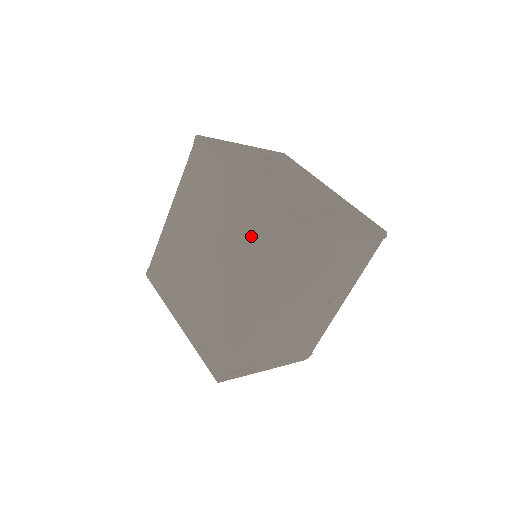
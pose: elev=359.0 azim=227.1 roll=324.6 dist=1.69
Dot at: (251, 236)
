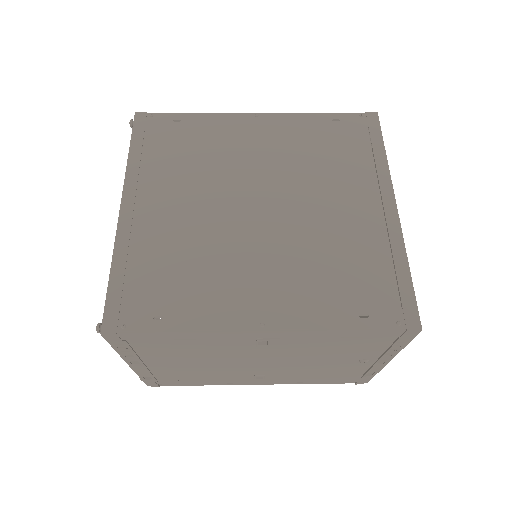
Dot at: (348, 264)
